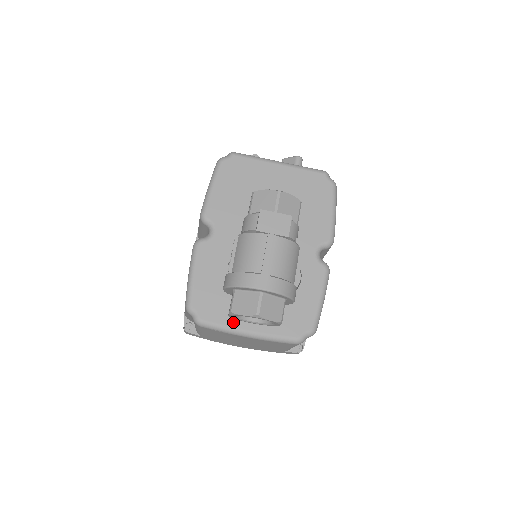
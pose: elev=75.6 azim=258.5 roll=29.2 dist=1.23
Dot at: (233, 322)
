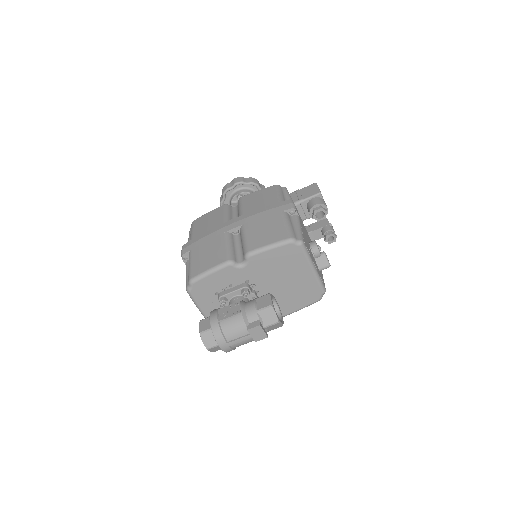
Dot at: (202, 305)
